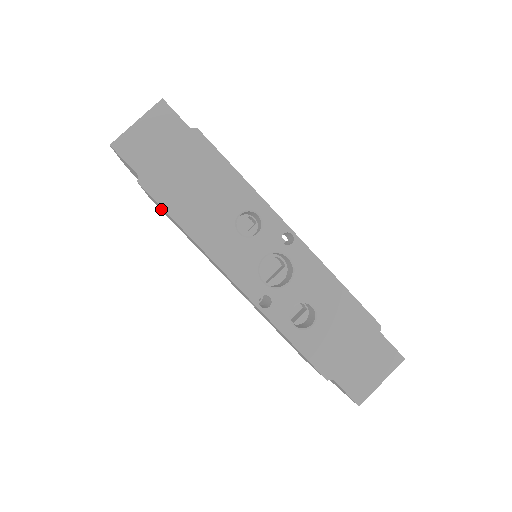
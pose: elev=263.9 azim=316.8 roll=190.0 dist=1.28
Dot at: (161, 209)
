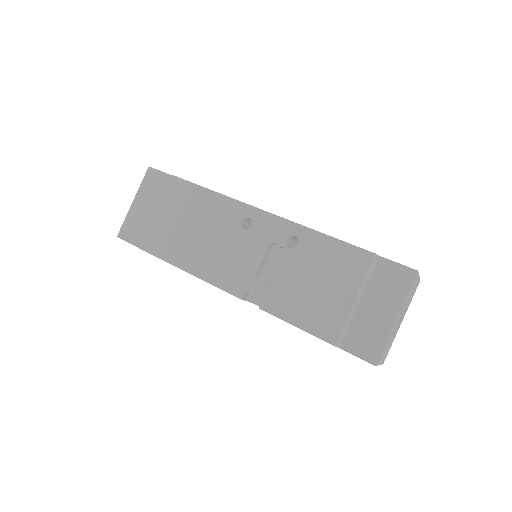
Dot at: (164, 230)
